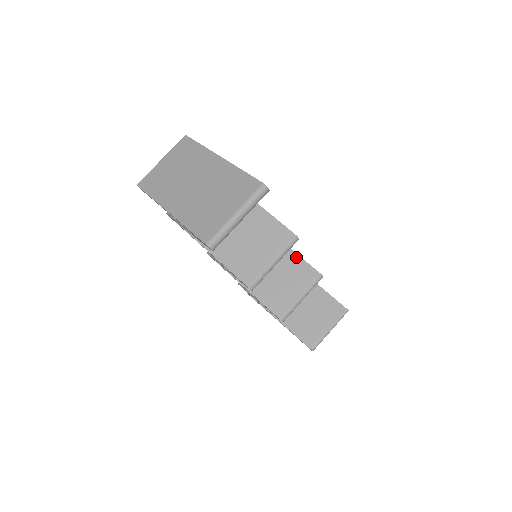
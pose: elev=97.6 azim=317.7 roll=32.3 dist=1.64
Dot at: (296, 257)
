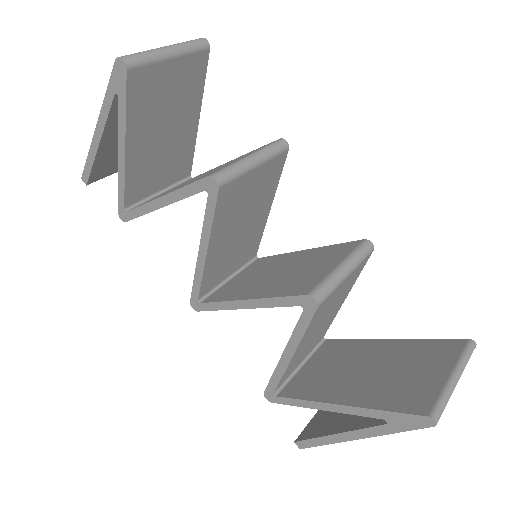
Dot at: (322, 248)
